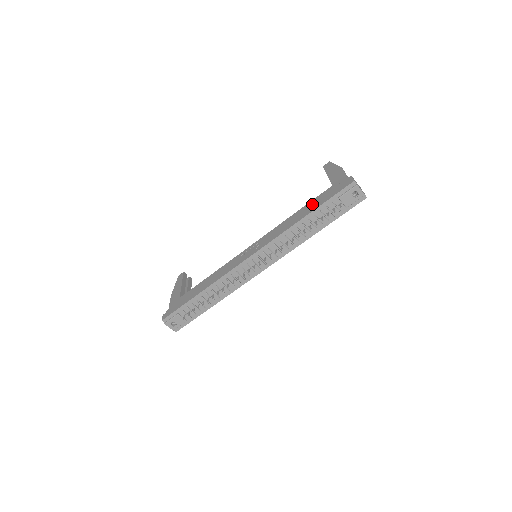
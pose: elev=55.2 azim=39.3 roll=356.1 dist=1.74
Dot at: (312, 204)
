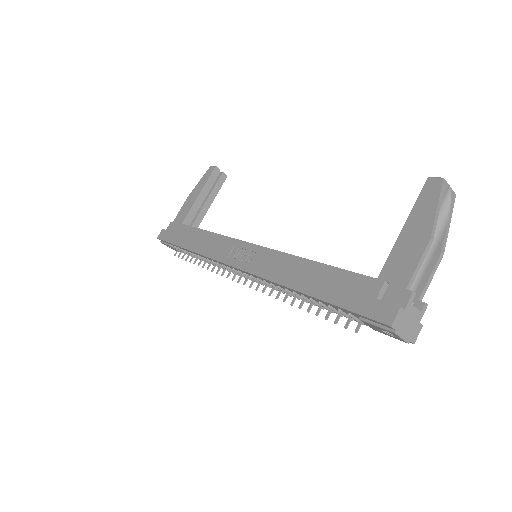
Dot at: (328, 279)
